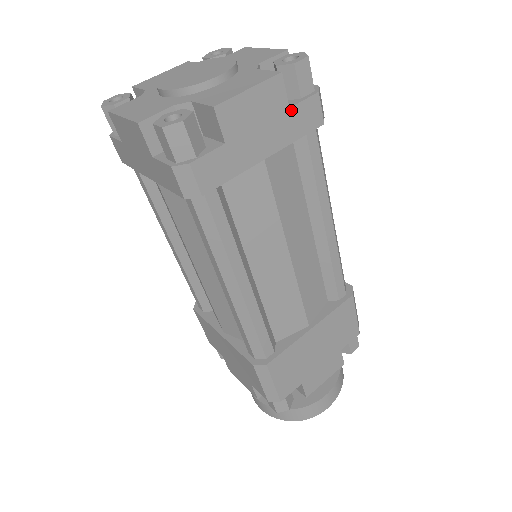
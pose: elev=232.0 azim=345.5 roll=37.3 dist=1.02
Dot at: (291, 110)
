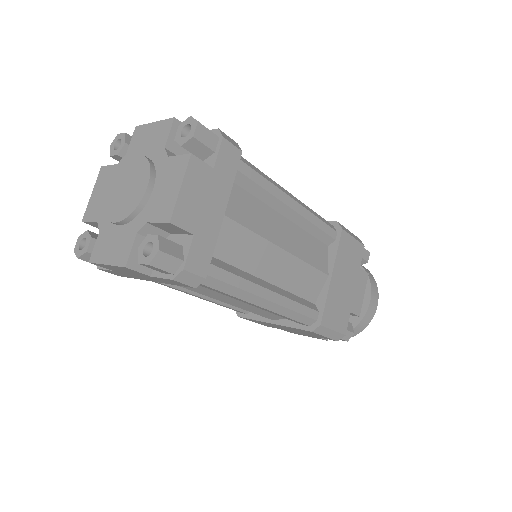
Dot at: (215, 168)
